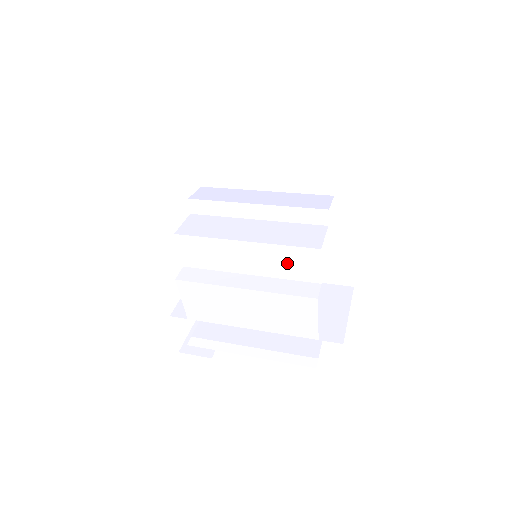
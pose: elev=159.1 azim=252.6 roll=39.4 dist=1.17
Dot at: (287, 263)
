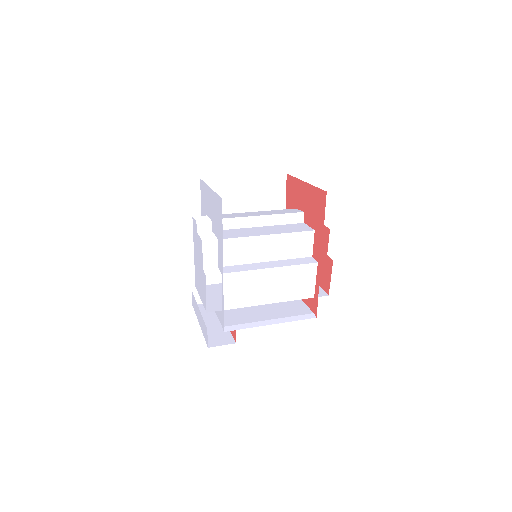
Dot at: (293, 246)
